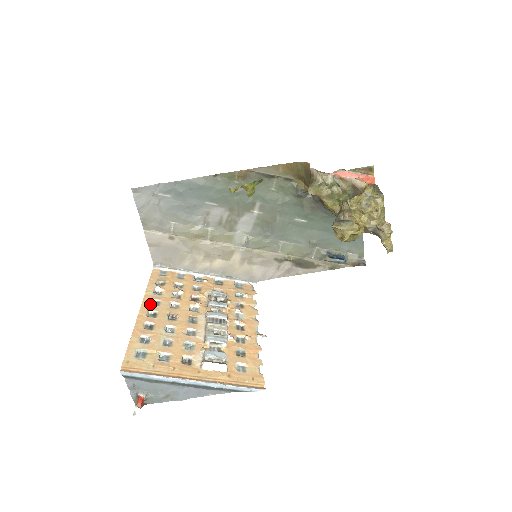
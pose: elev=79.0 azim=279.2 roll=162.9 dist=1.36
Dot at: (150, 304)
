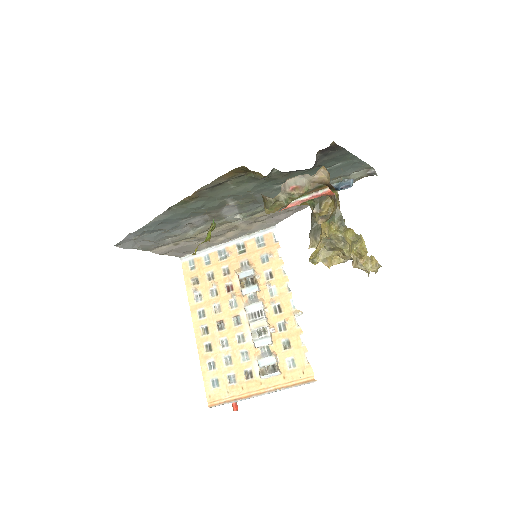
Dot at: (198, 317)
